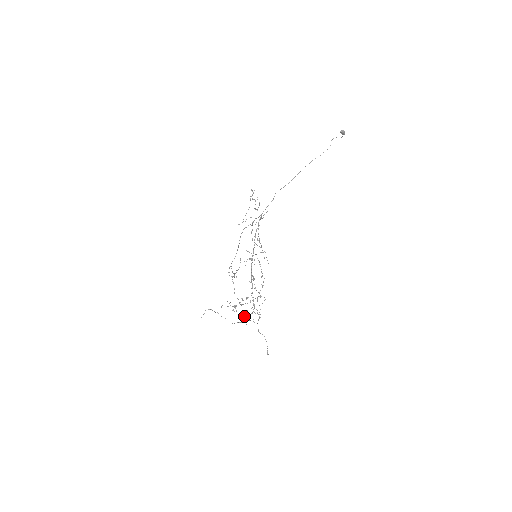
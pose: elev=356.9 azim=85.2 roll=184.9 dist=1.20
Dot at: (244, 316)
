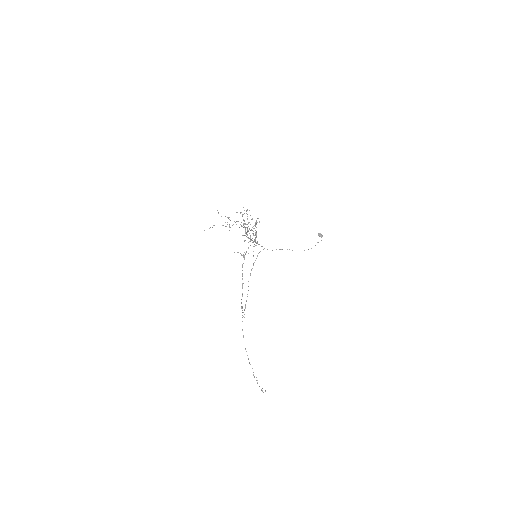
Dot at: occluded
